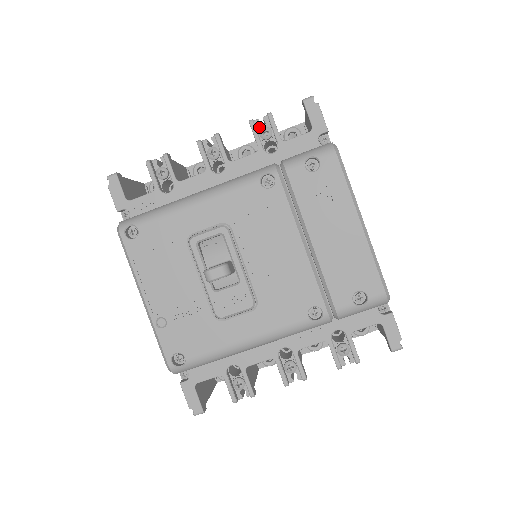
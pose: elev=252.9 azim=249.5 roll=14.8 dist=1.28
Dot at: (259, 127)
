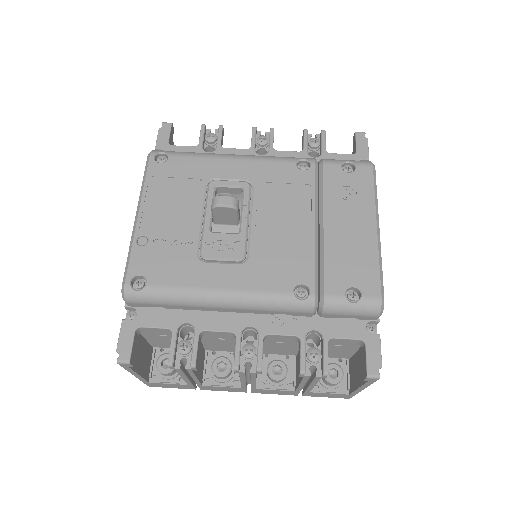
Dot at: occluded
